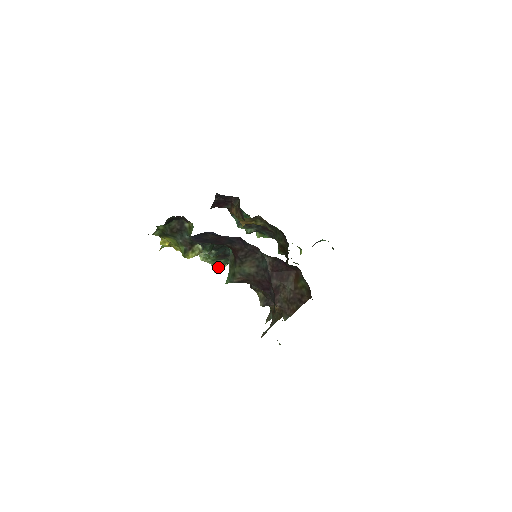
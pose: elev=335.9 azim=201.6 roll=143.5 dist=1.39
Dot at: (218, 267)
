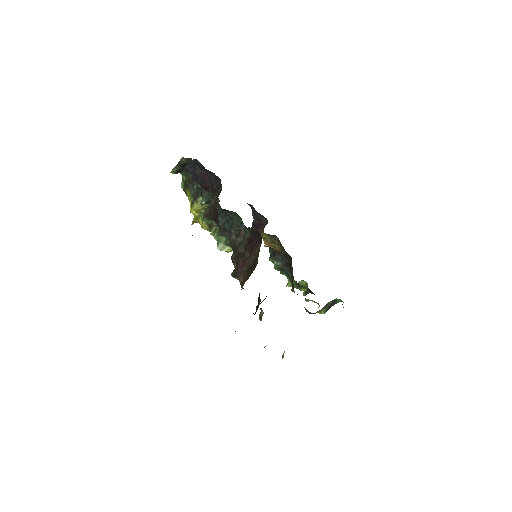
Dot at: (221, 246)
